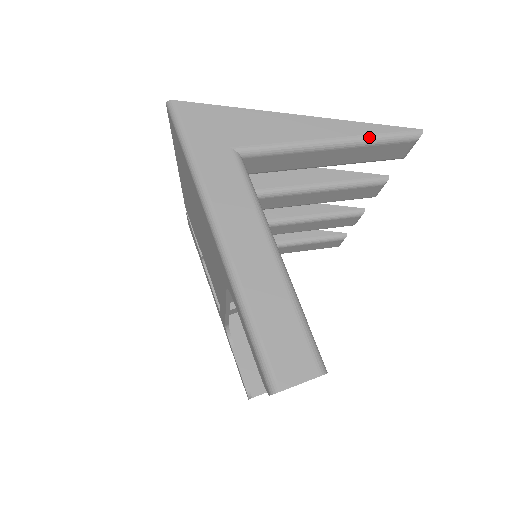
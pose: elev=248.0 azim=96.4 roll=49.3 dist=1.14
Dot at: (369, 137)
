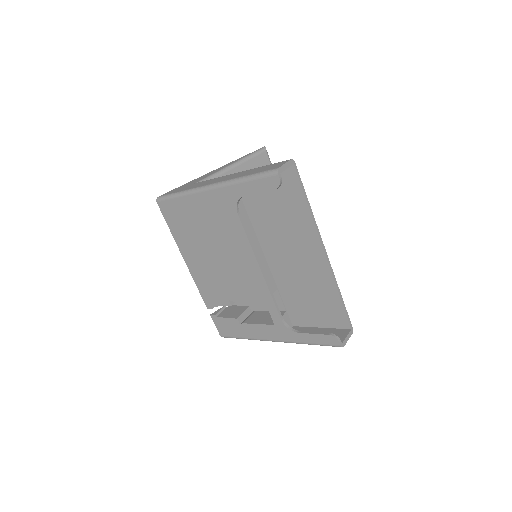
Dot at: (246, 157)
